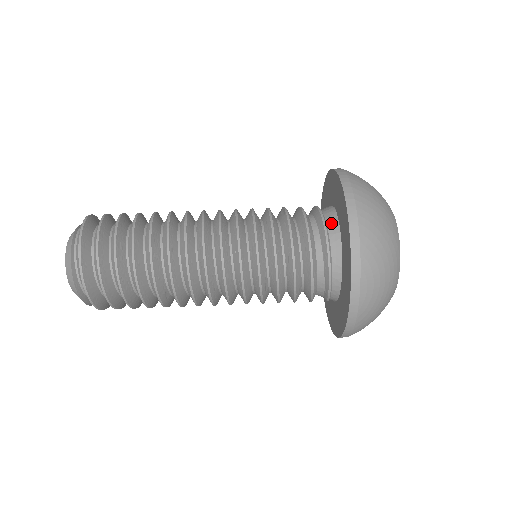
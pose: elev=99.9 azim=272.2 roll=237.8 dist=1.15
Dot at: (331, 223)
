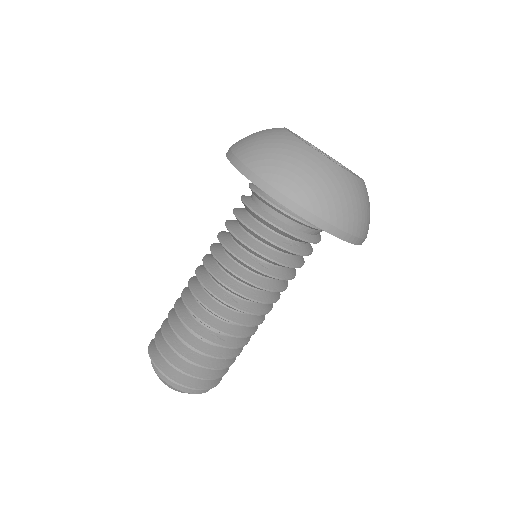
Dot at: occluded
